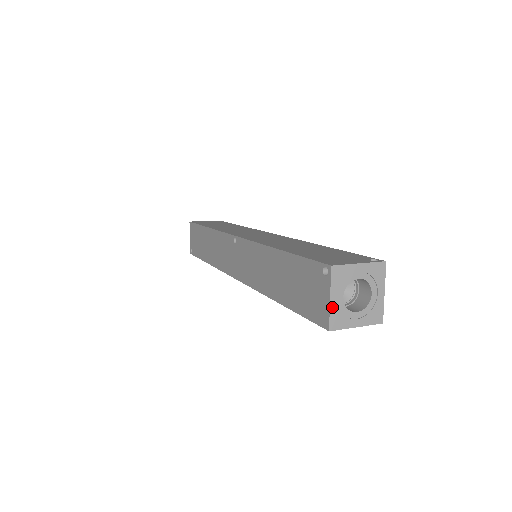
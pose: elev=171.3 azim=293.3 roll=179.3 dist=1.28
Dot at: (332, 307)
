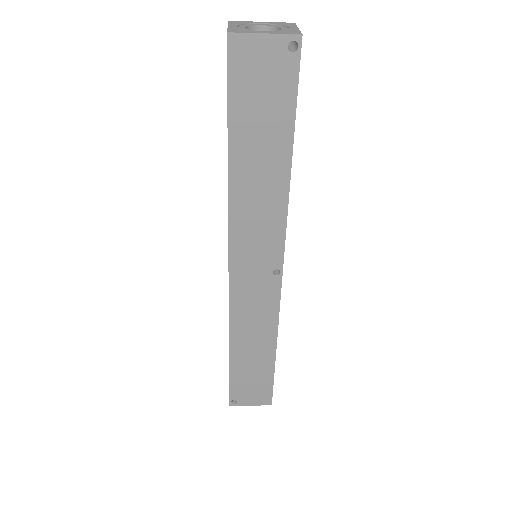
Dot at: (230, 28)
